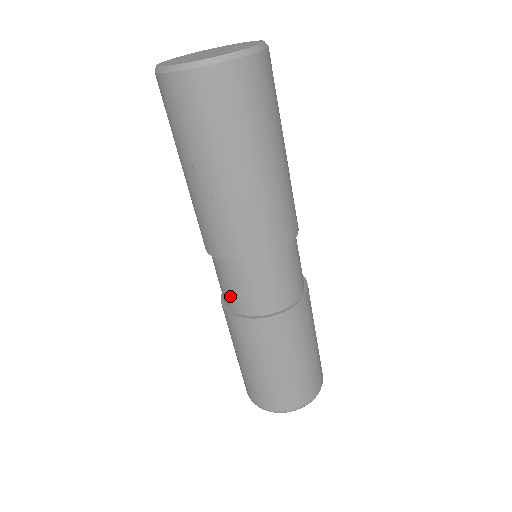
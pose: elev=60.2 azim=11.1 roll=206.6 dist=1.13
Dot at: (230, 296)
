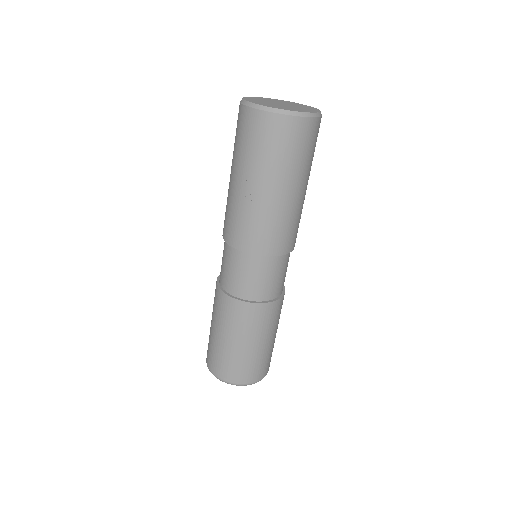
Dot at: (233, 281)
